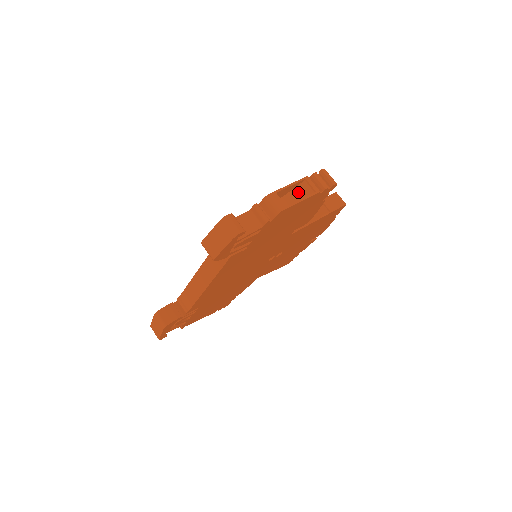
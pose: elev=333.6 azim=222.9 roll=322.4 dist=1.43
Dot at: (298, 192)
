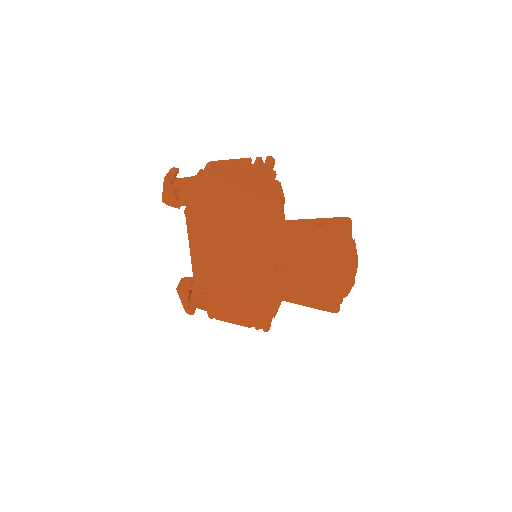
Dot at: occluded
